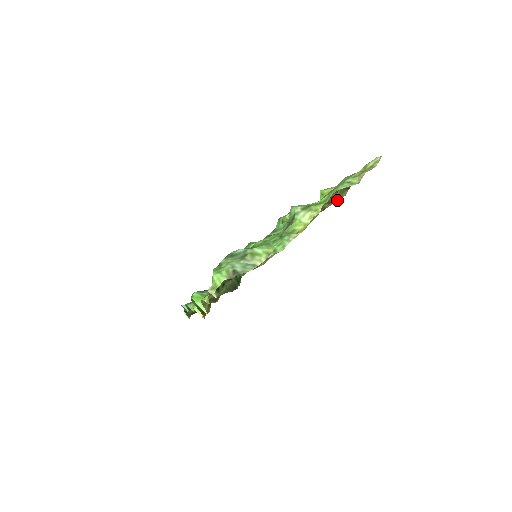
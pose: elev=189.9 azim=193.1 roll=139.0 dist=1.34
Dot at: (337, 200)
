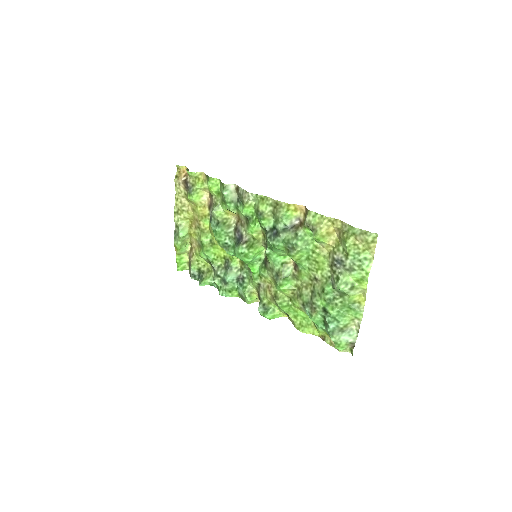
Dot at: (305, 210)
